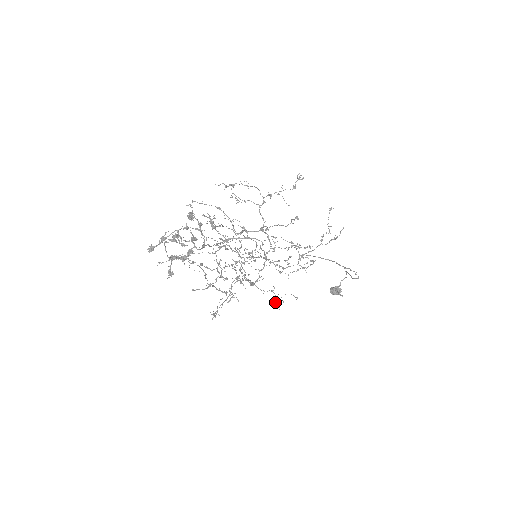
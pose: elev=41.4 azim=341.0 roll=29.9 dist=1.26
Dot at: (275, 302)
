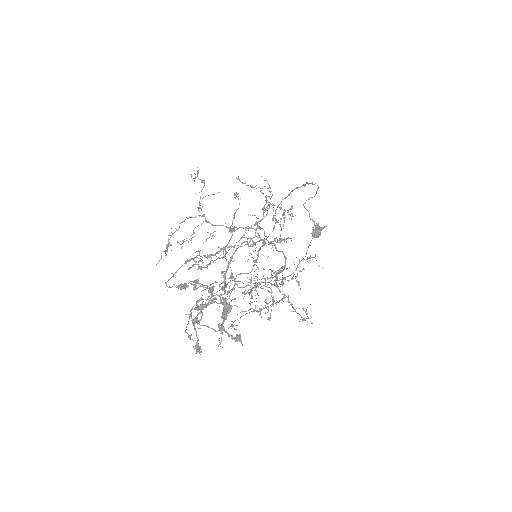
Dot at: (314, 257)
